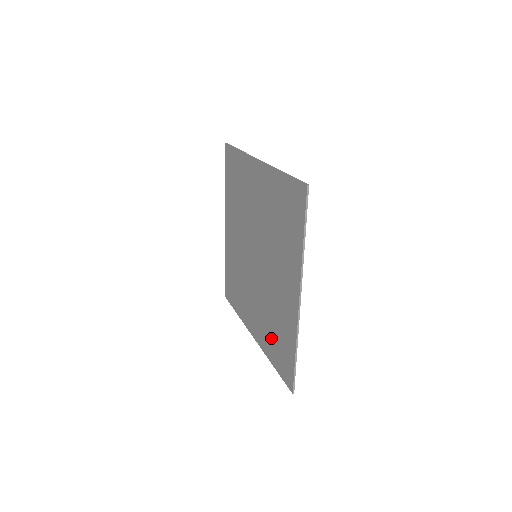
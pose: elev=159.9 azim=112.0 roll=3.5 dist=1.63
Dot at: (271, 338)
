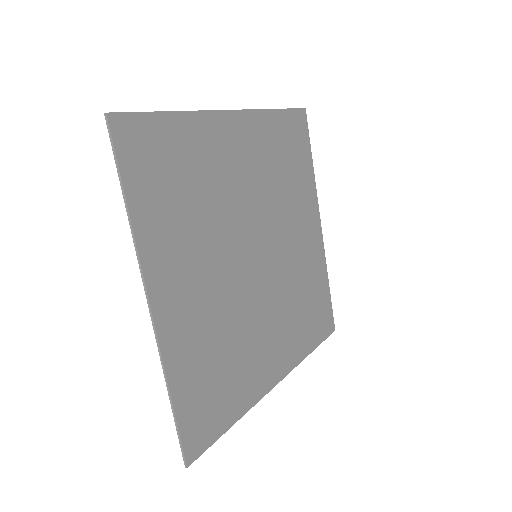
Dot at: (230, 378)
